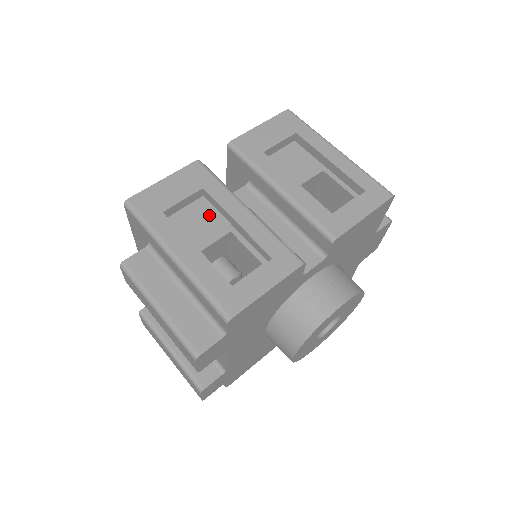
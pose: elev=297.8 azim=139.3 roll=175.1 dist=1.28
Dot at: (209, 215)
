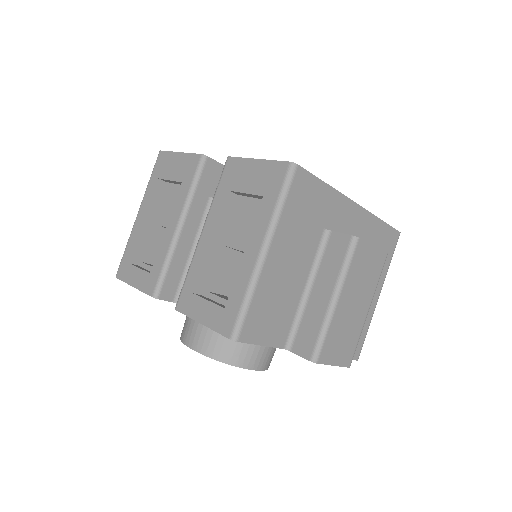
Dot at: occluded
